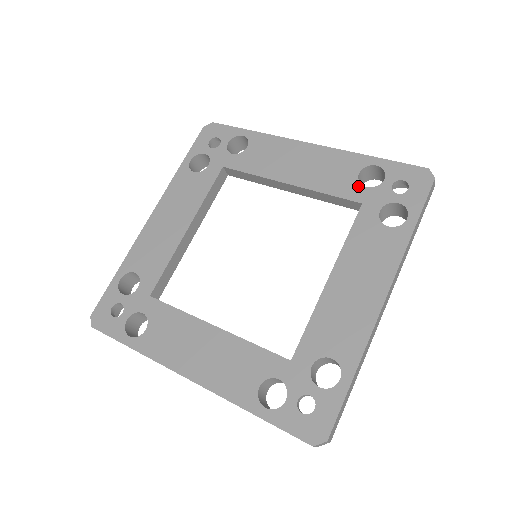
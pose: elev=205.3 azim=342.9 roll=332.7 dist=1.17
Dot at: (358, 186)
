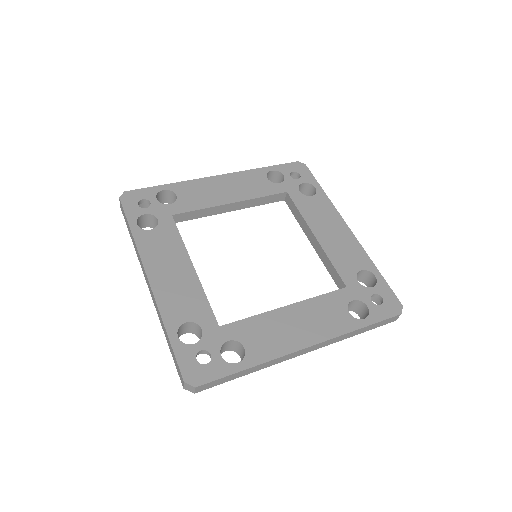
Dot at: (354, 276)
